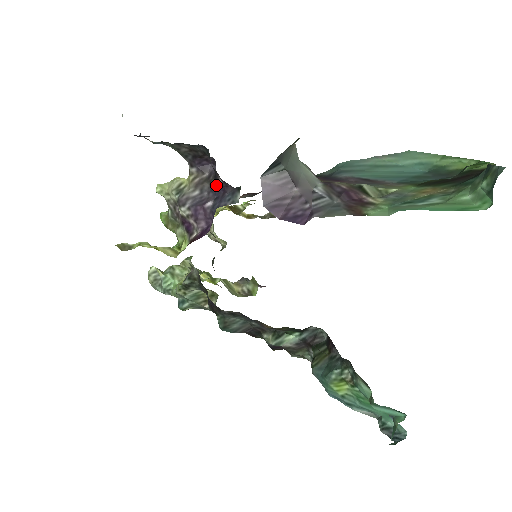
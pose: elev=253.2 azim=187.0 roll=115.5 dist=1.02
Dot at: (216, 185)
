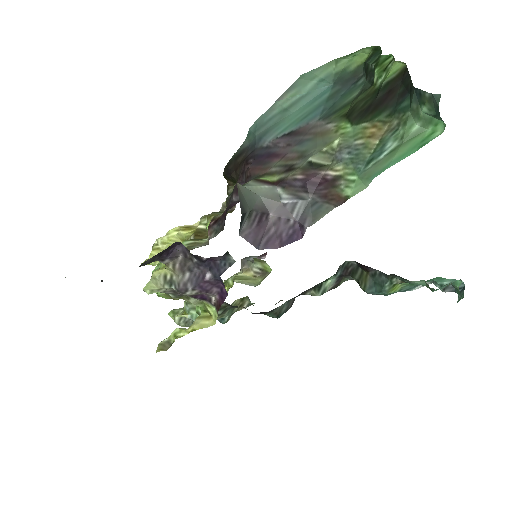
Dot at: (202, 262)
